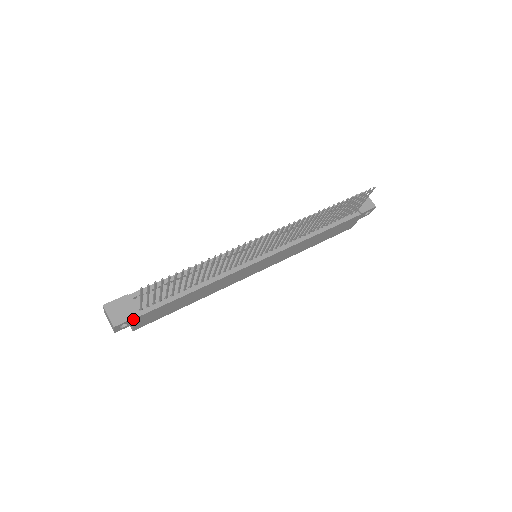
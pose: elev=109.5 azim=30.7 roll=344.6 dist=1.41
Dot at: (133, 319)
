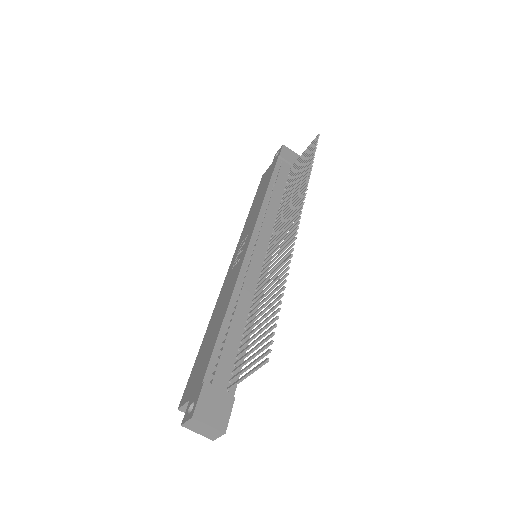
Dot at: (230, 407)
